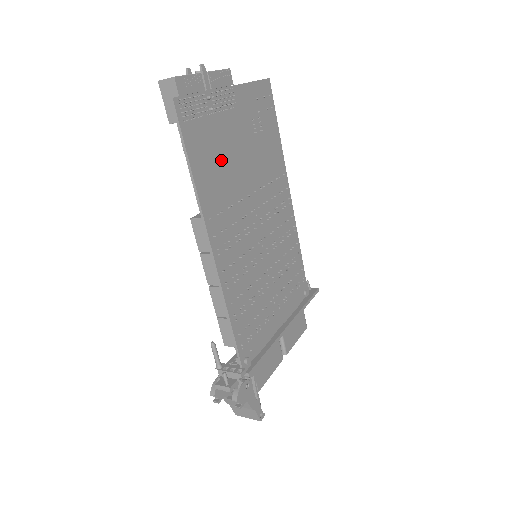
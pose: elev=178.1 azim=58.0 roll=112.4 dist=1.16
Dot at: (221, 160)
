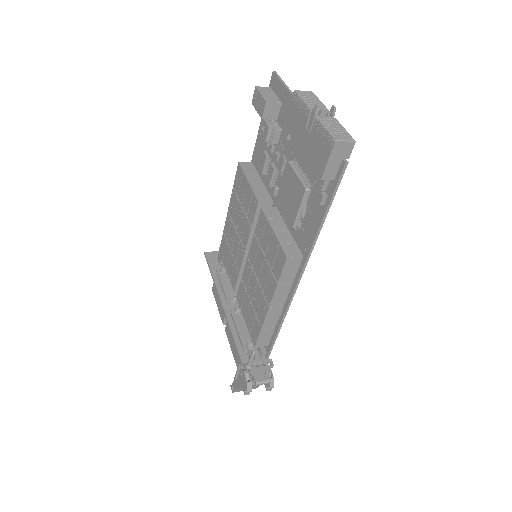
Dot at: occluded
